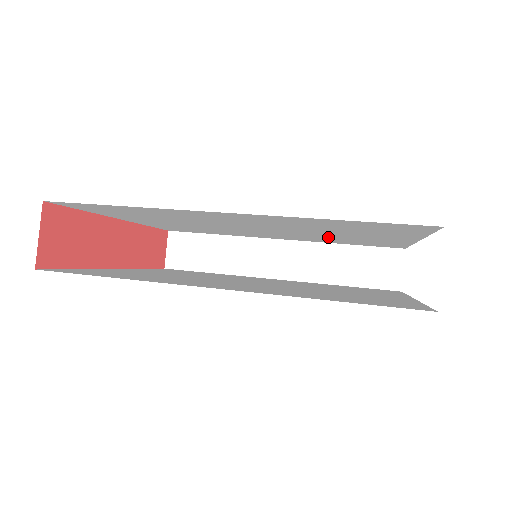
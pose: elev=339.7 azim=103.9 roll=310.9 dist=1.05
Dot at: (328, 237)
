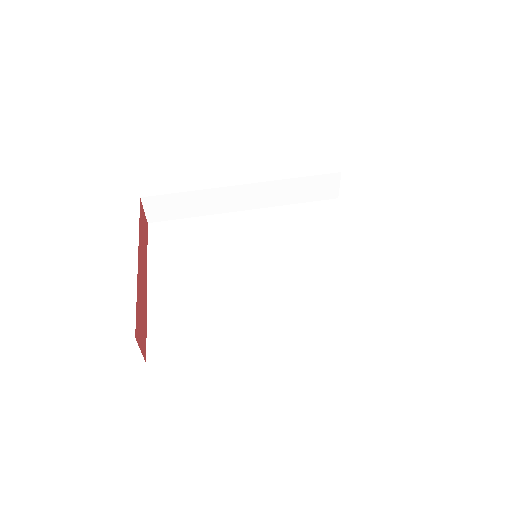
Dot at: occluded
